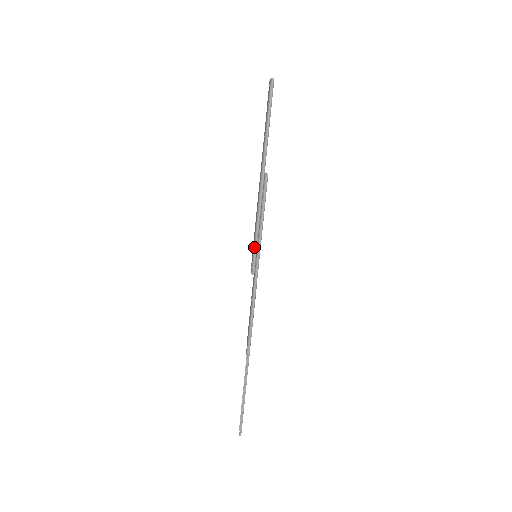
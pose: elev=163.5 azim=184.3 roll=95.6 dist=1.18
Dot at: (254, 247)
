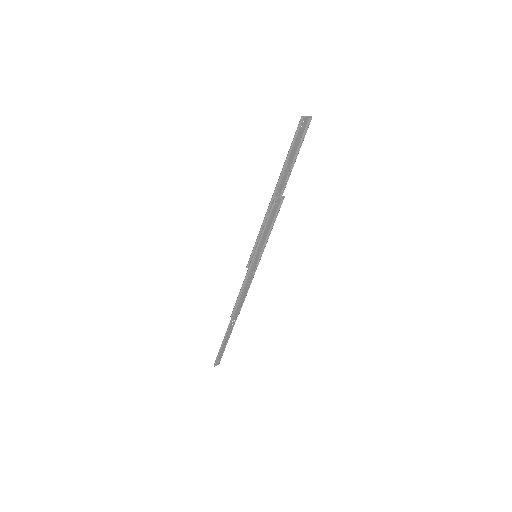
Dot at: (253, 248)
